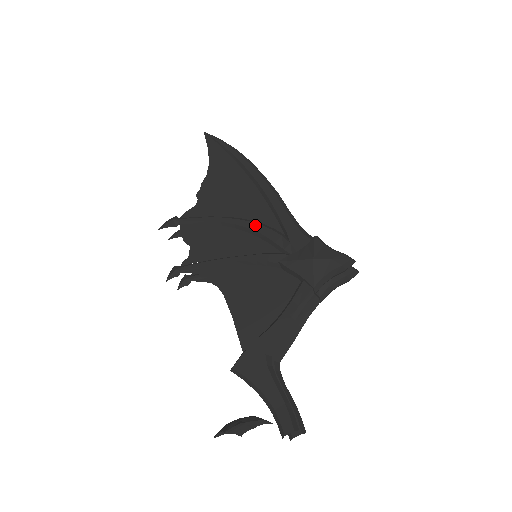
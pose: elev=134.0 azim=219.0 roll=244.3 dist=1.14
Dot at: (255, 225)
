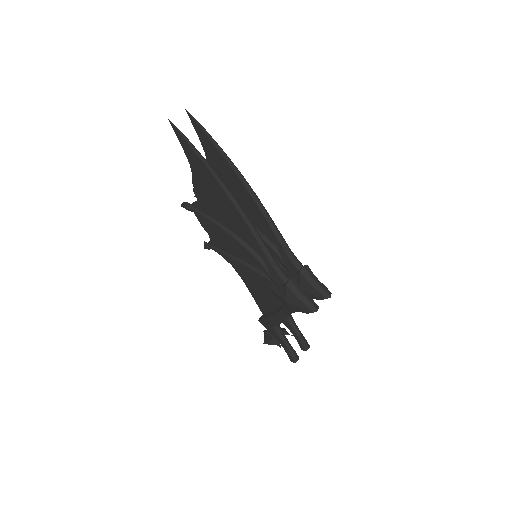
Dot at: (244, 249)
